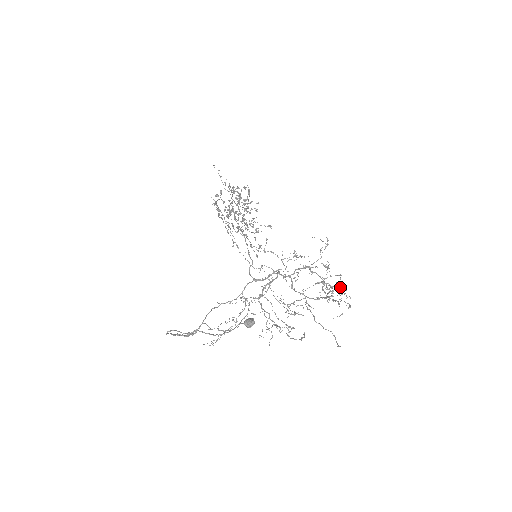
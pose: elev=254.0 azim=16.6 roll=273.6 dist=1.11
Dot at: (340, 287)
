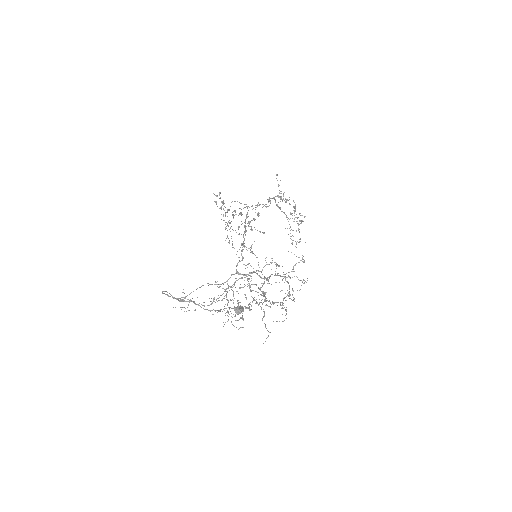
Dot at: (264, 292)
